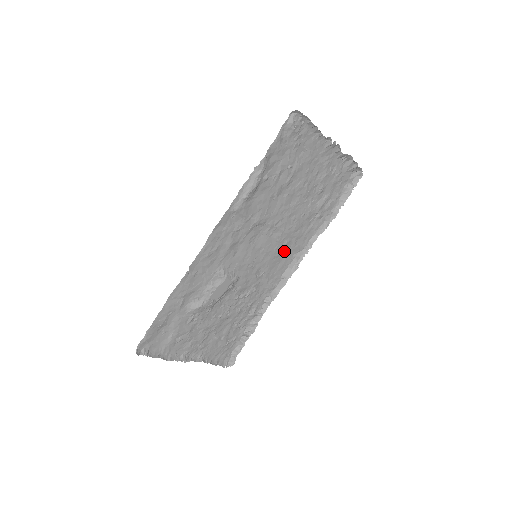
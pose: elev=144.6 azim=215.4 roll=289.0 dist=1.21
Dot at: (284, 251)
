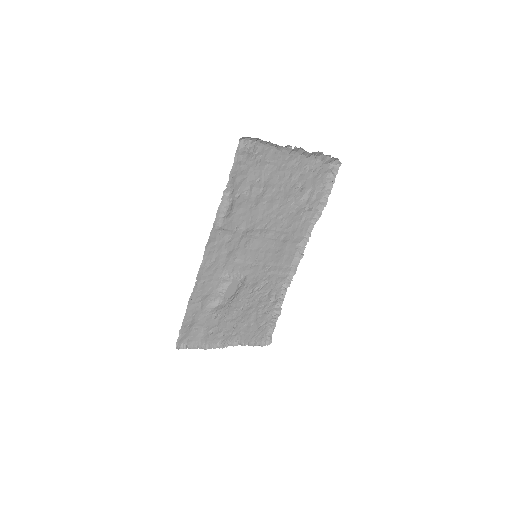
Dot at: (284, 245)
